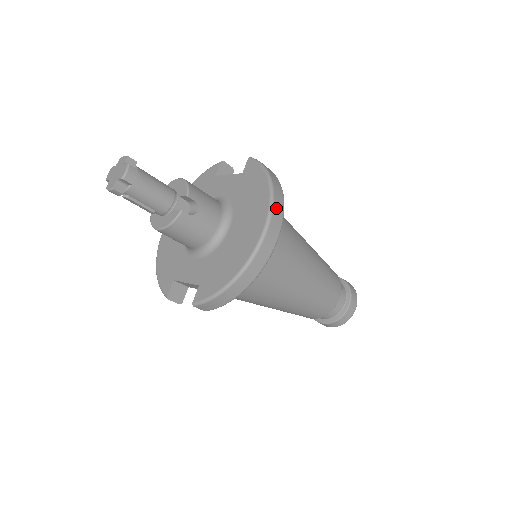
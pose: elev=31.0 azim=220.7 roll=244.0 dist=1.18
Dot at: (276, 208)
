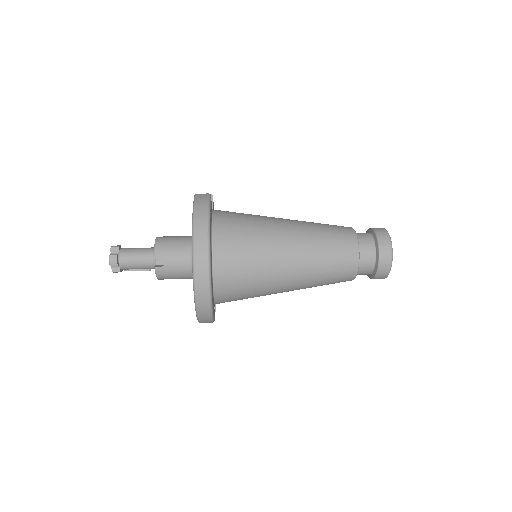
Dot at: (198, 245)
